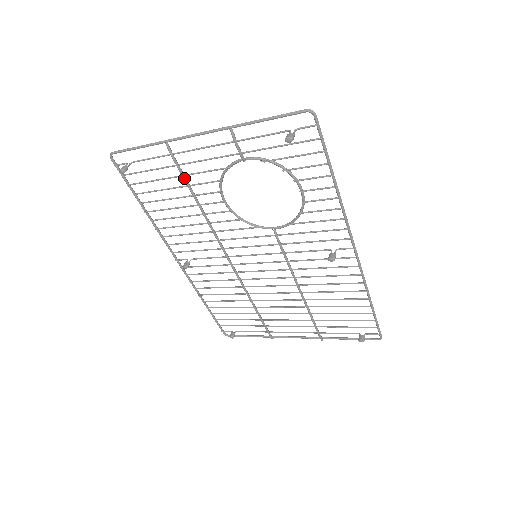
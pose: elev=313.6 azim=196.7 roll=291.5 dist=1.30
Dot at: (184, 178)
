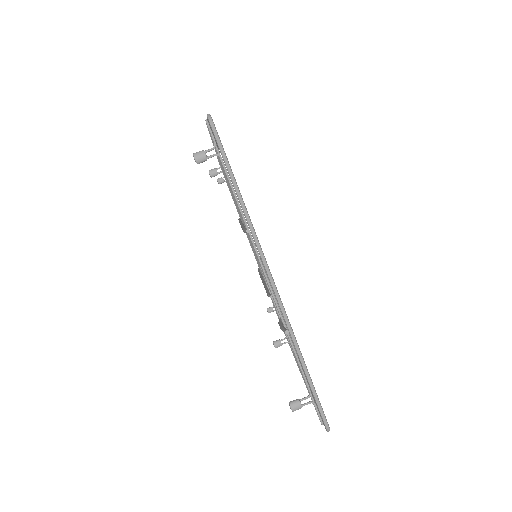
Dot at: occluded
